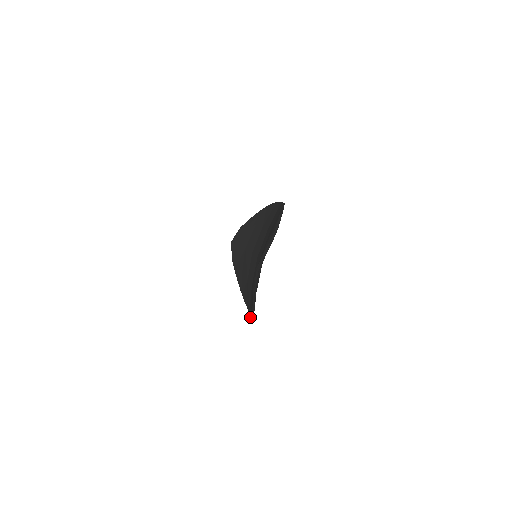
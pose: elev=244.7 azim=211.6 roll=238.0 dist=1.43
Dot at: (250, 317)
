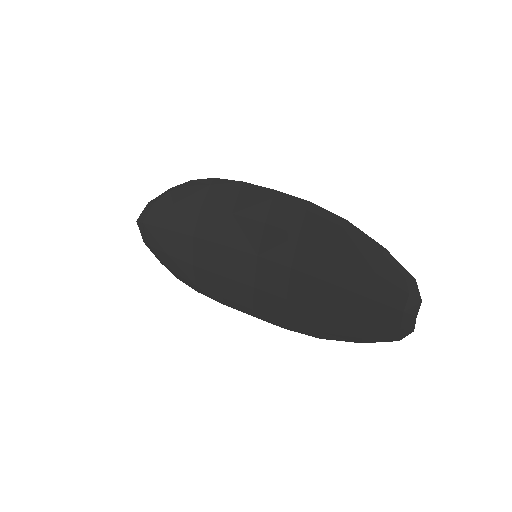
Dot at: occluded
